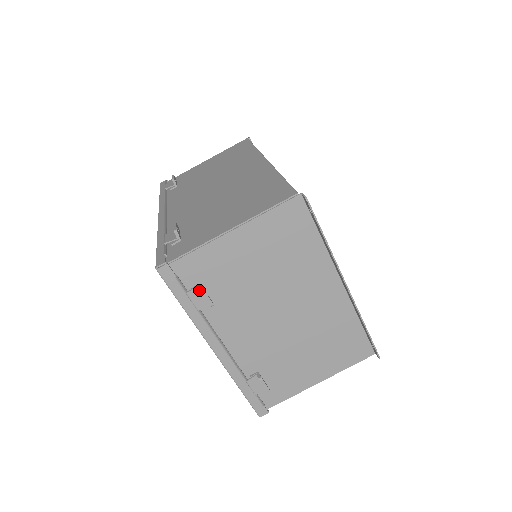
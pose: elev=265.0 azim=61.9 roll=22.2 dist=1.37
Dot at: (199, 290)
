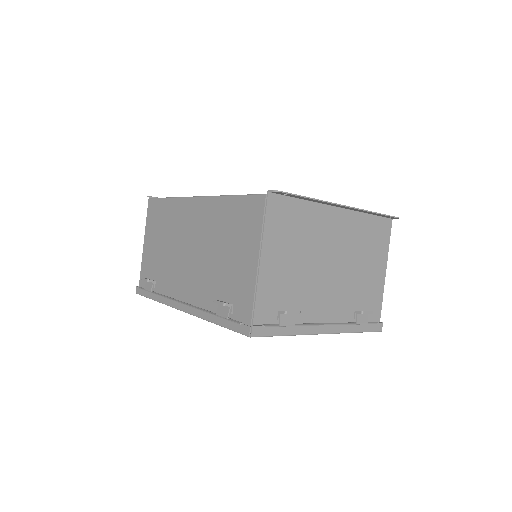
Dot at: (283, 315)
